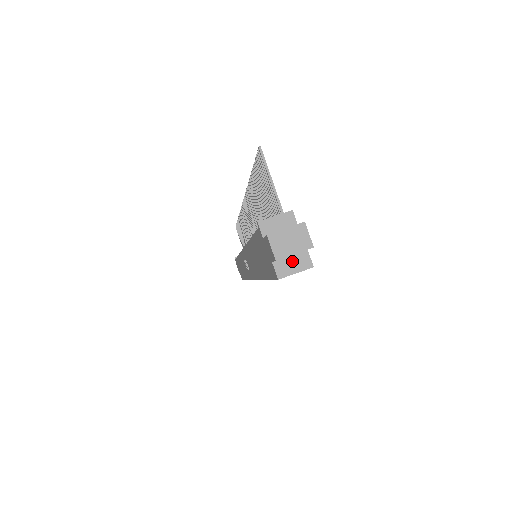
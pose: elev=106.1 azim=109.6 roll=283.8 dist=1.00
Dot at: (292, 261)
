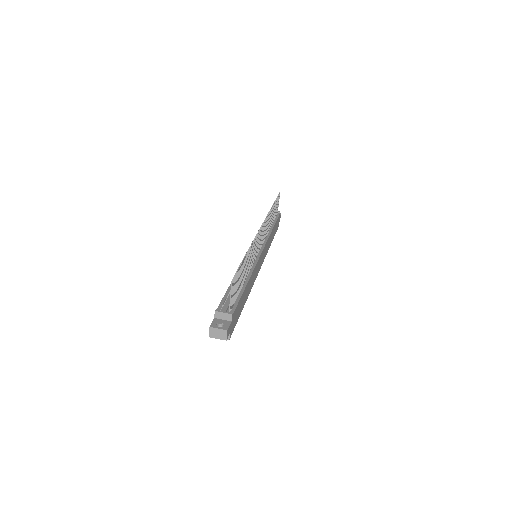
Dot at: occluded
